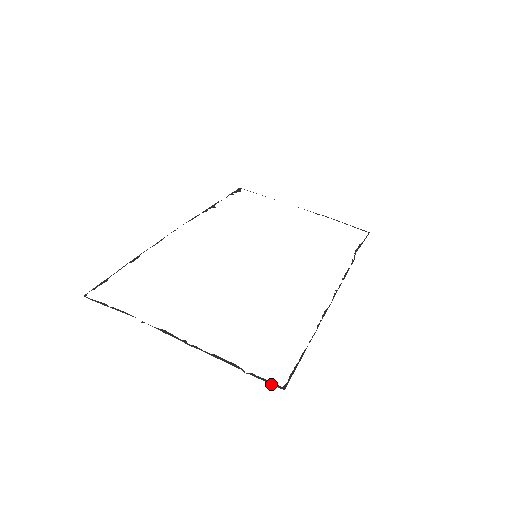
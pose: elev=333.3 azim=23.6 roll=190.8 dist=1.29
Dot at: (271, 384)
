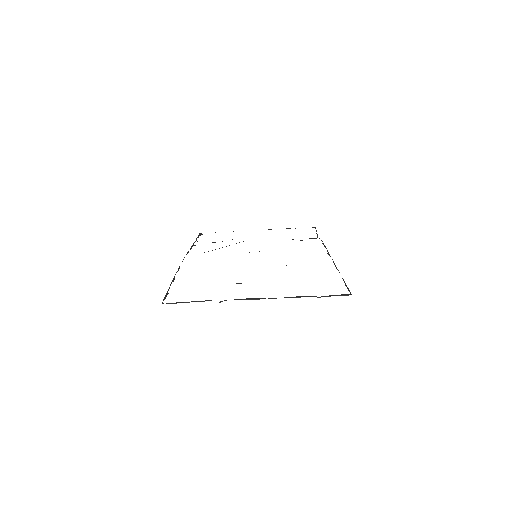
Dot at: occluded
